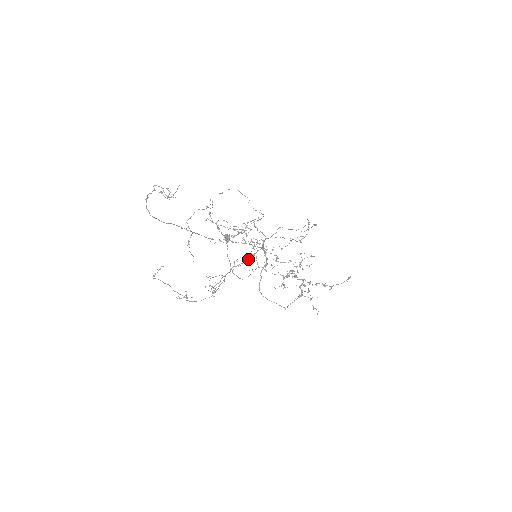
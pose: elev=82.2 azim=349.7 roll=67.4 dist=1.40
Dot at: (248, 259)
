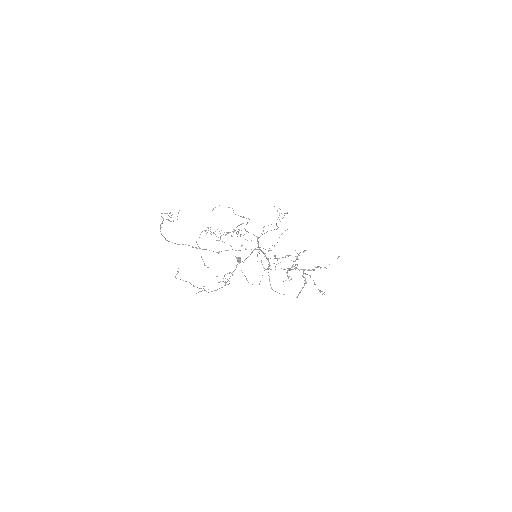
Dot at: occluded
